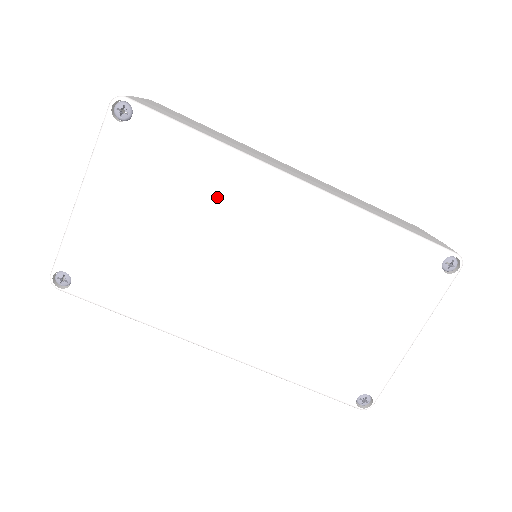
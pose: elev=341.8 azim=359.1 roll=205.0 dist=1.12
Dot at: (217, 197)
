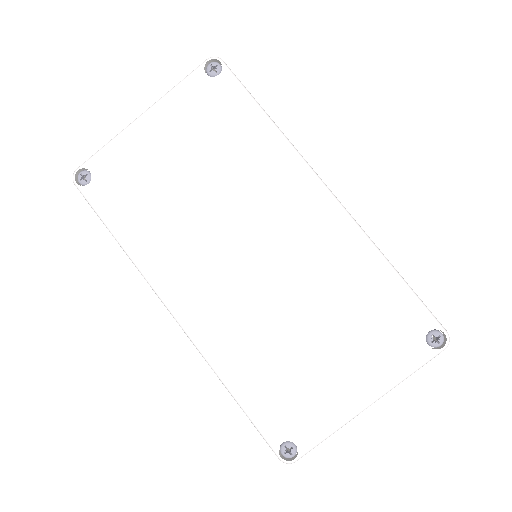
Dot at: (250, 169)
